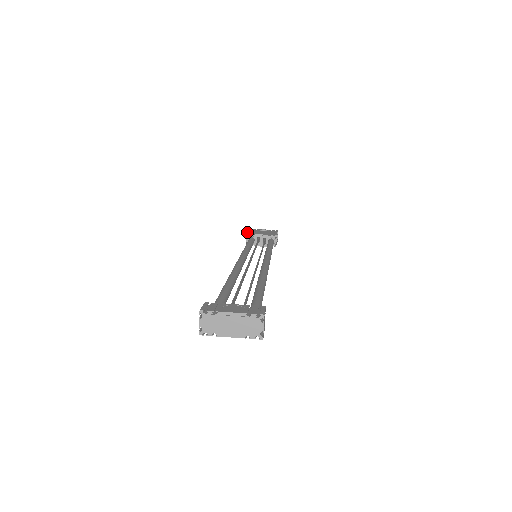
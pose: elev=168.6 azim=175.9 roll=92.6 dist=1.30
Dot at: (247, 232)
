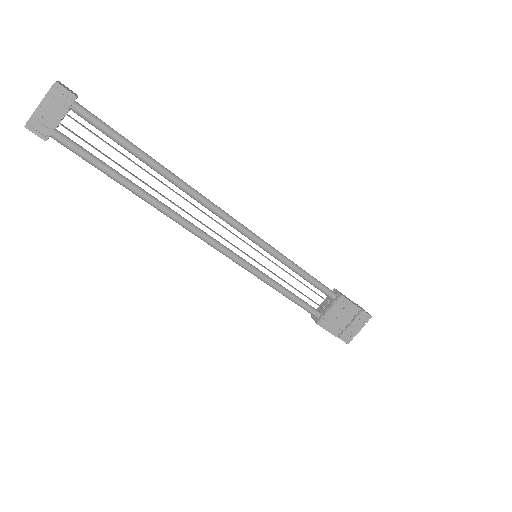
Dot at: occluded
